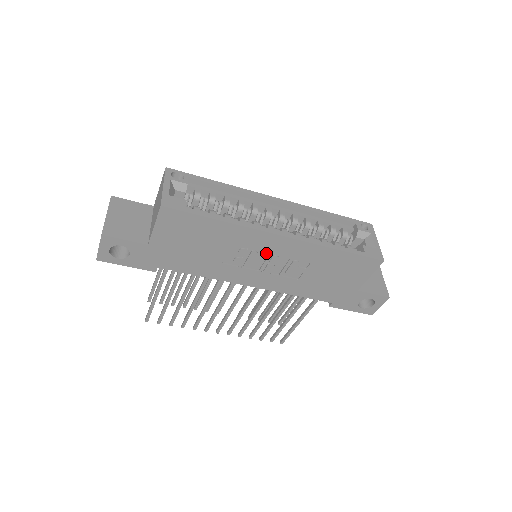
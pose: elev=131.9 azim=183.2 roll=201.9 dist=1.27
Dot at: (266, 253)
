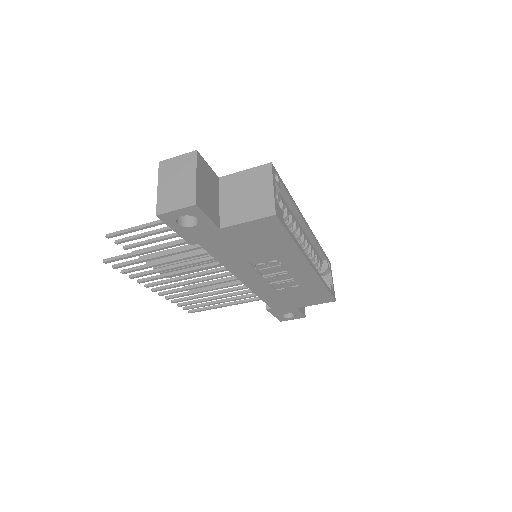
Dot at: (285, 269)
